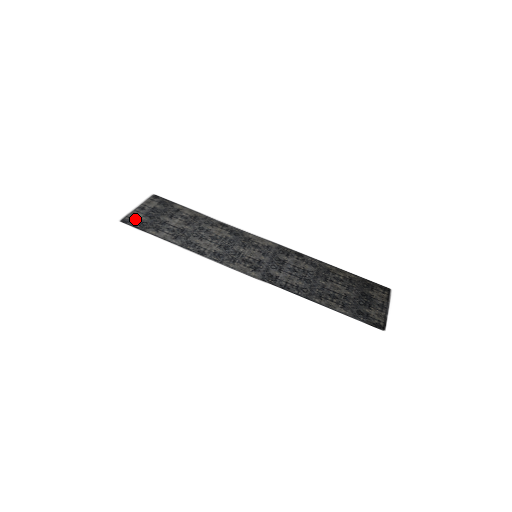
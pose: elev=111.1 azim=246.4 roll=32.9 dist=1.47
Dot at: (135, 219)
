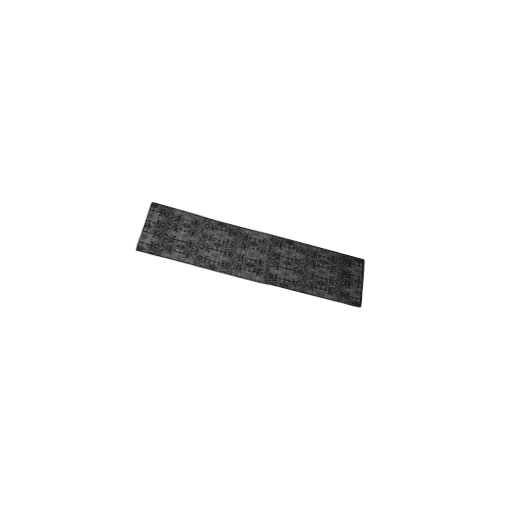
Dot at: (147, 243)
